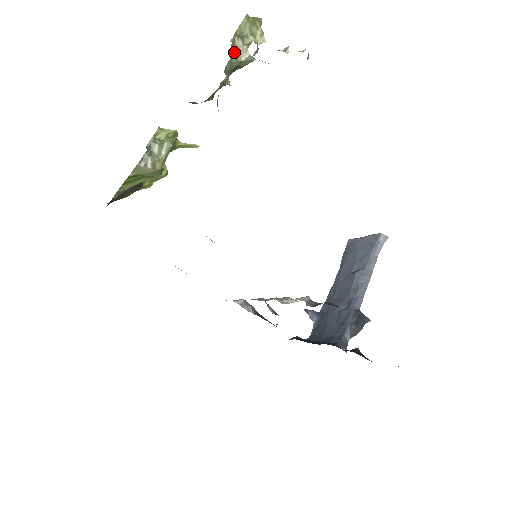
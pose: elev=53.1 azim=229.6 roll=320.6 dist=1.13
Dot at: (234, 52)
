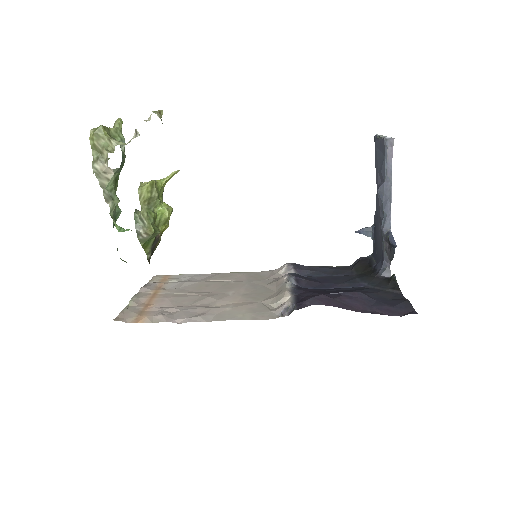
Dot at: (102, 178)
